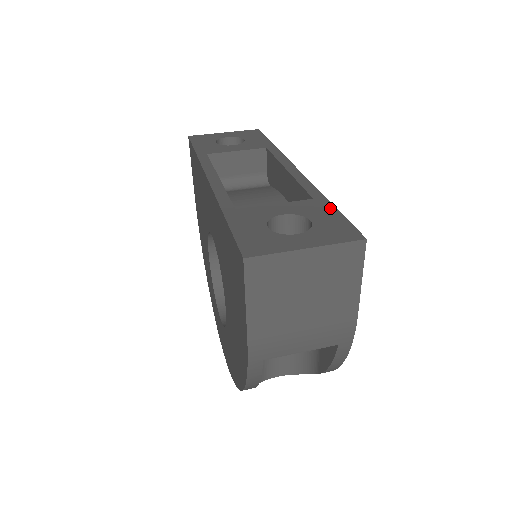
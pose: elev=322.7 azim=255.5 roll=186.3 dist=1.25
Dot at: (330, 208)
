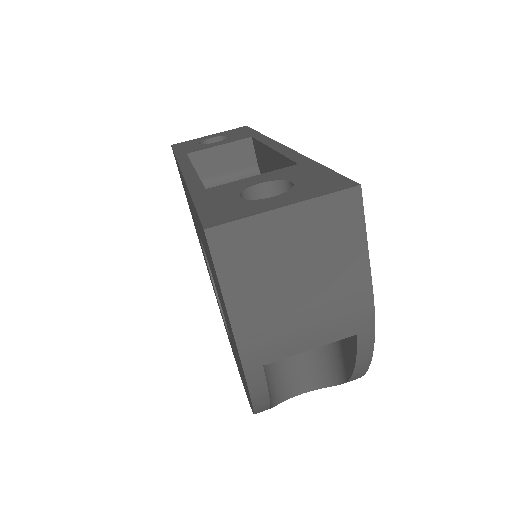
Dot at: (317, 167)
